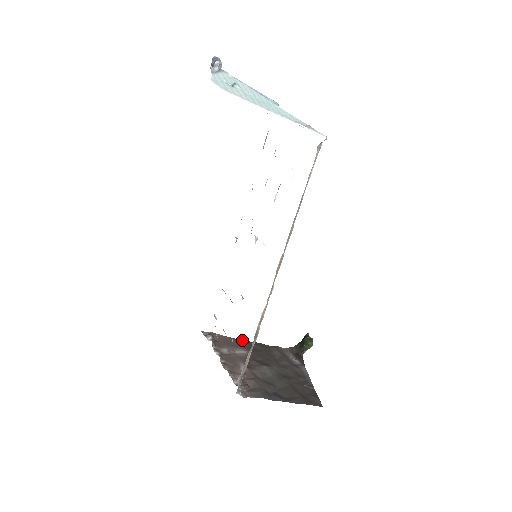
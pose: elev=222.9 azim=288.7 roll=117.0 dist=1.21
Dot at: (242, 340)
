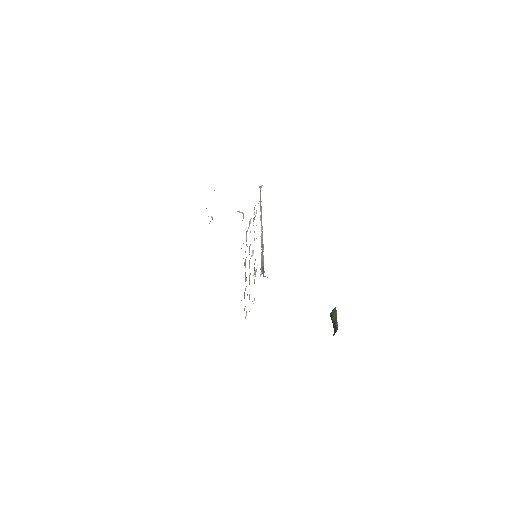
Dot at: occluded
